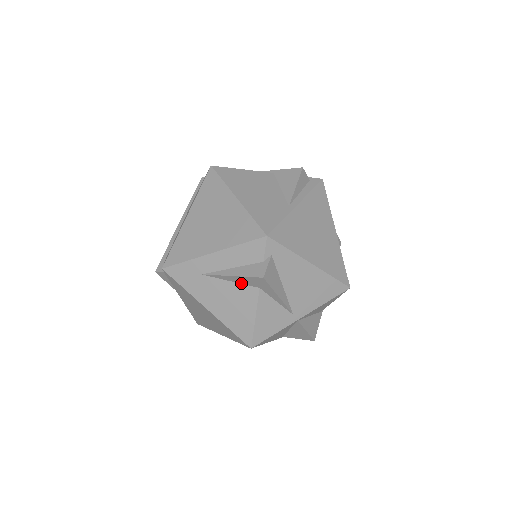
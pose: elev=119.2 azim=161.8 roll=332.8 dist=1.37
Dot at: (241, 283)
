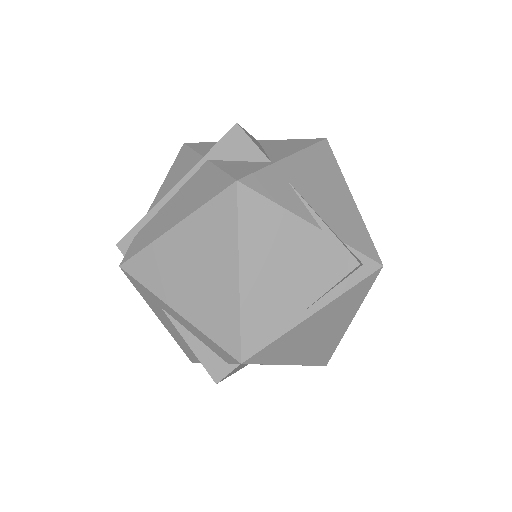
Dot at: occluded
